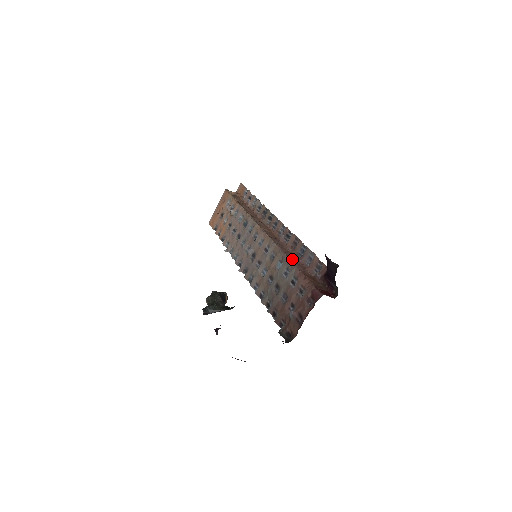
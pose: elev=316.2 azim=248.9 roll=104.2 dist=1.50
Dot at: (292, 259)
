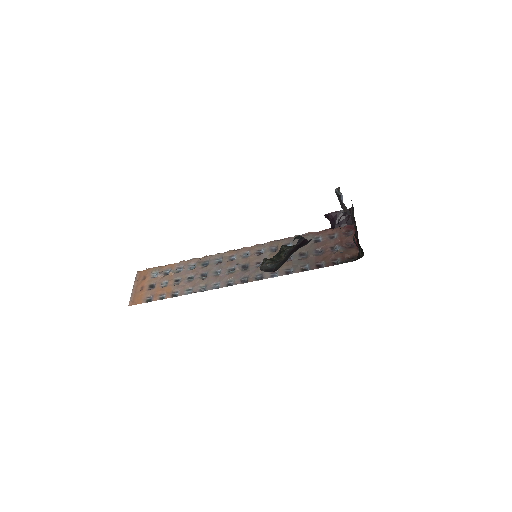
Dot at: occluded
